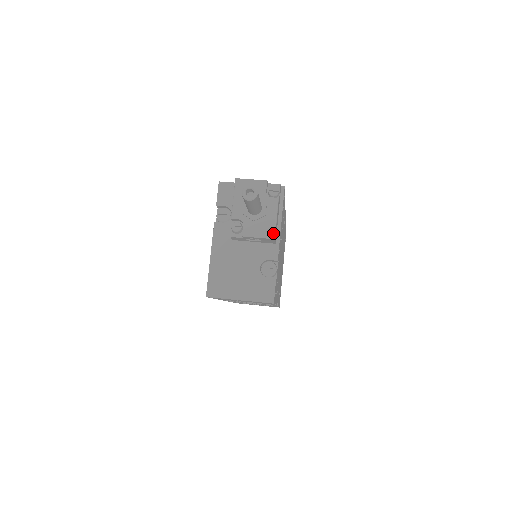
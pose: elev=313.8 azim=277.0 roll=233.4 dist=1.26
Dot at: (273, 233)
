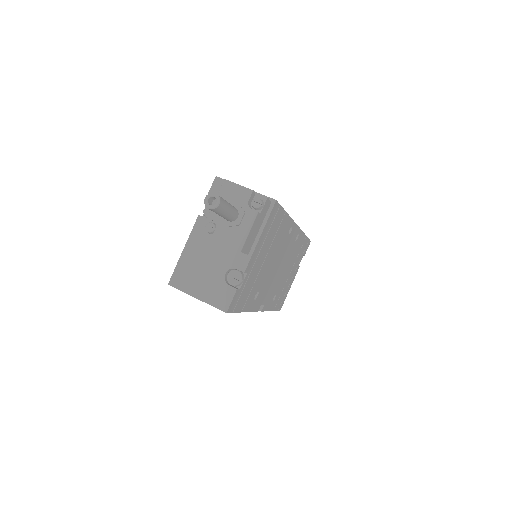
Dot at: (241, 245)
